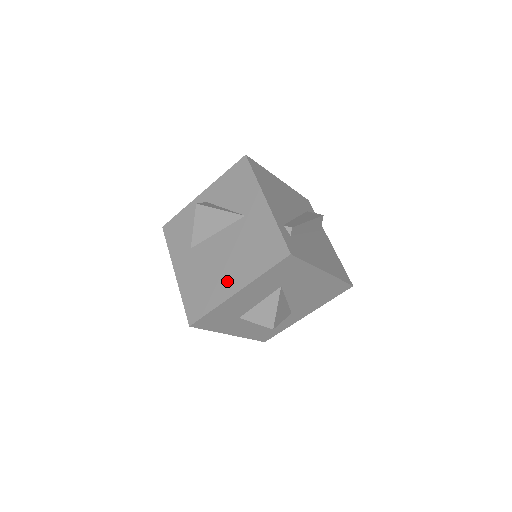
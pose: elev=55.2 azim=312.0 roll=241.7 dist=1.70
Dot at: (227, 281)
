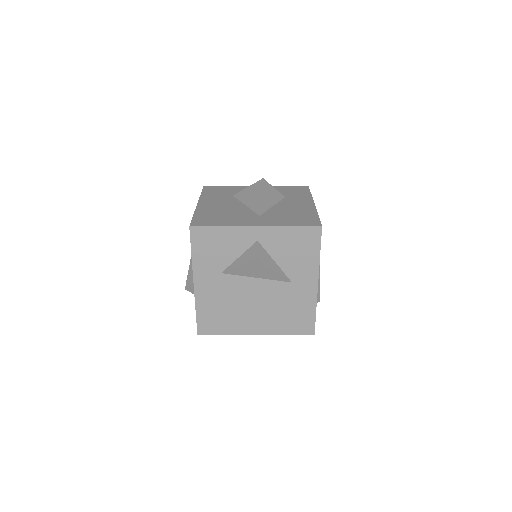
Dot at: (250, 322)
